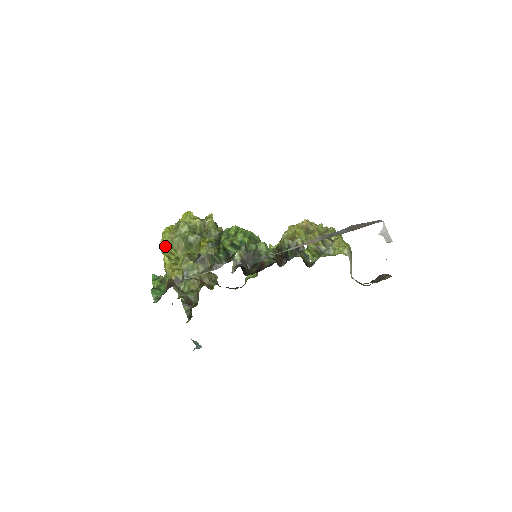
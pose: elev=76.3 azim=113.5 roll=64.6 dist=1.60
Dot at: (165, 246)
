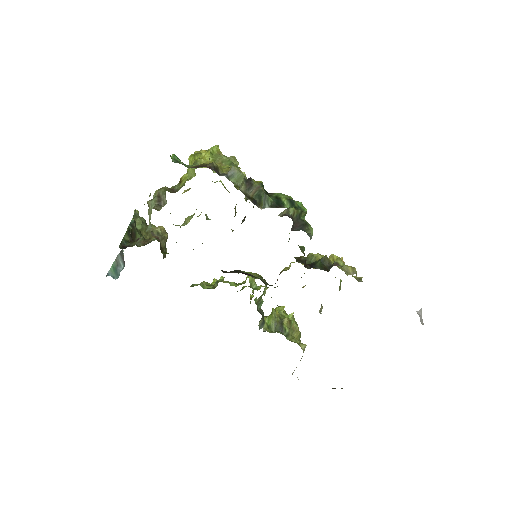
Dot at: occluded
